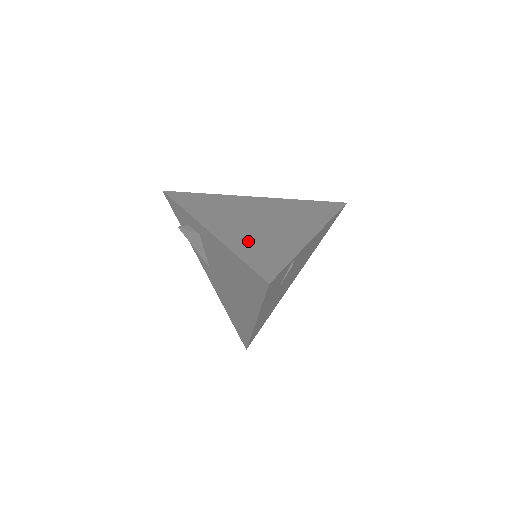
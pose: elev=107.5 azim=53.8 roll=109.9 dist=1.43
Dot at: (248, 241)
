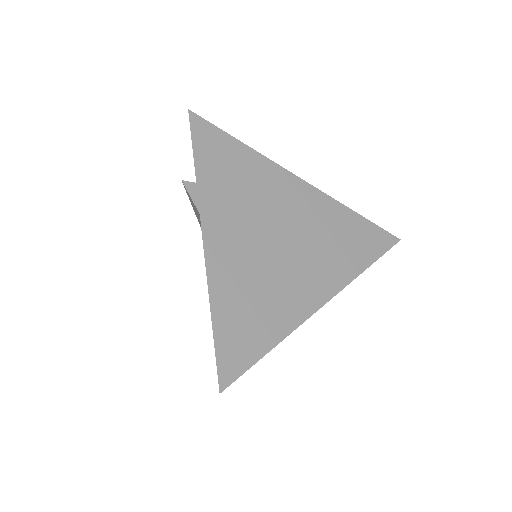
Dot at: (240, 289)
